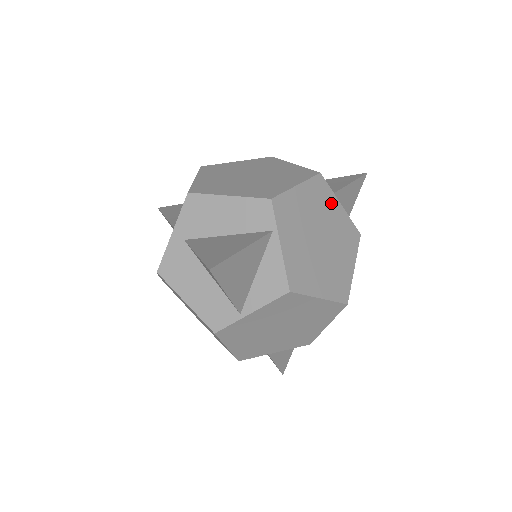
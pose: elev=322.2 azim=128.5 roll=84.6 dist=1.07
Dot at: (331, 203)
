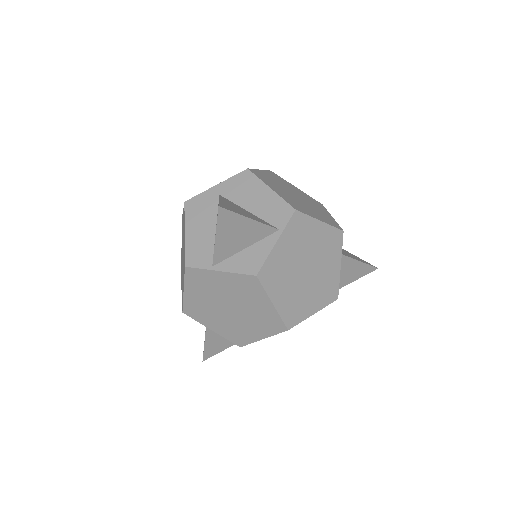
Dot at: (334, 256)
